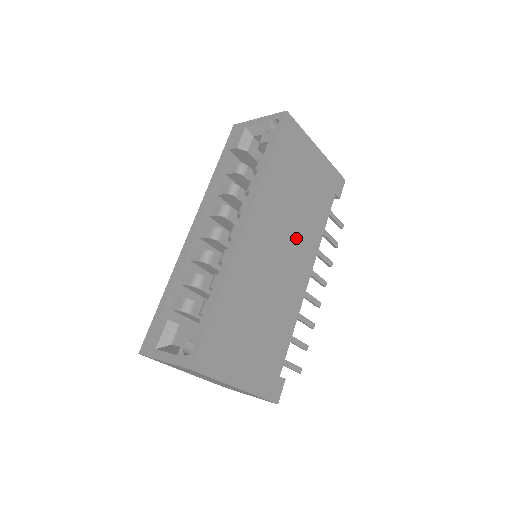
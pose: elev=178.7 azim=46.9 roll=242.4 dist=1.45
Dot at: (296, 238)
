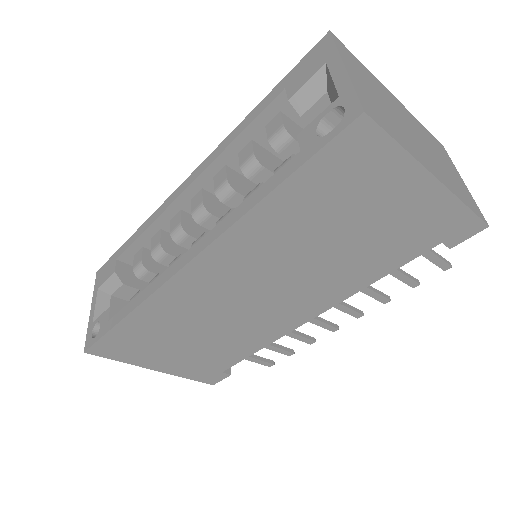
Dot at: (302, 283)
